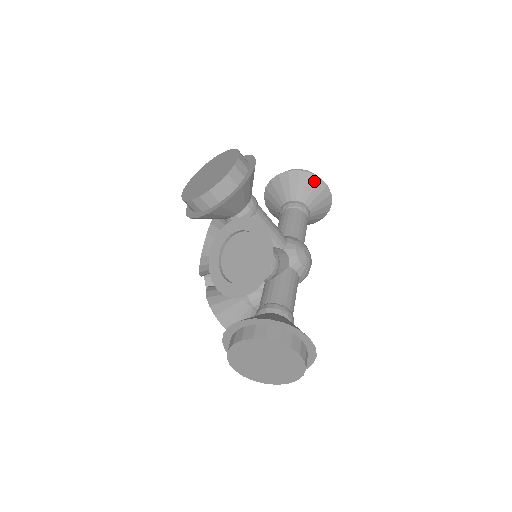
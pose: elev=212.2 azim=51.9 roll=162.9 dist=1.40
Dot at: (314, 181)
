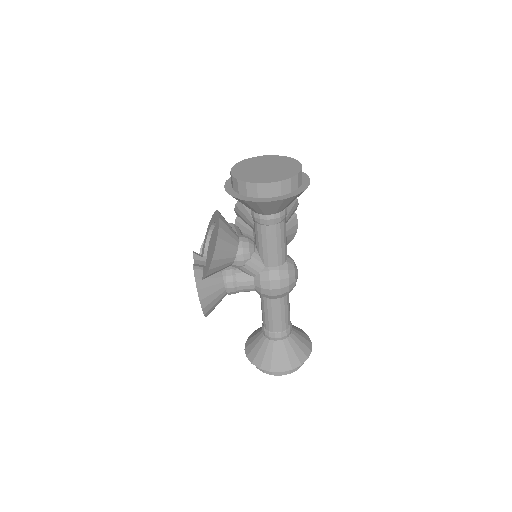
Dot at: (303, 332)
